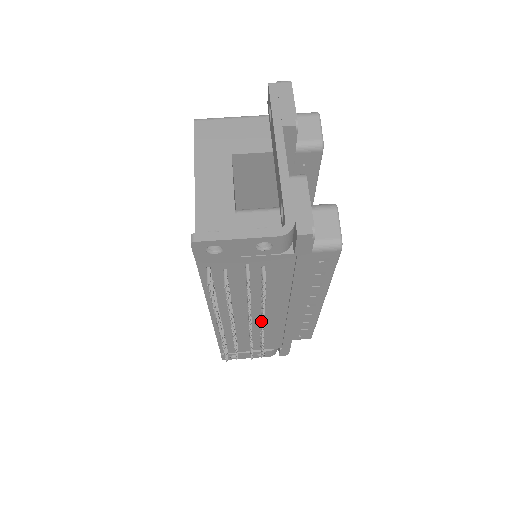
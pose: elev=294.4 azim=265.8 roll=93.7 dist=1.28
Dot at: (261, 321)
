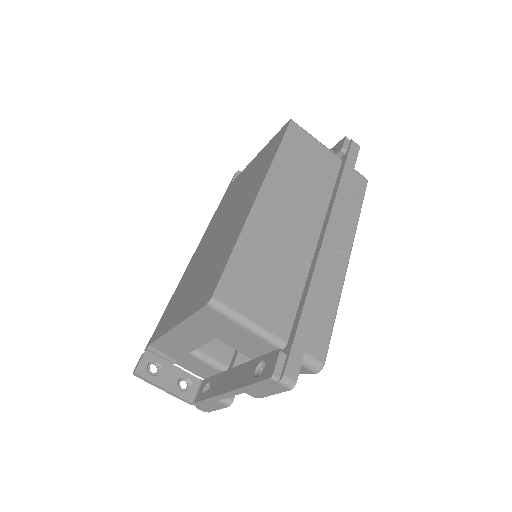
Dot at: occluded
